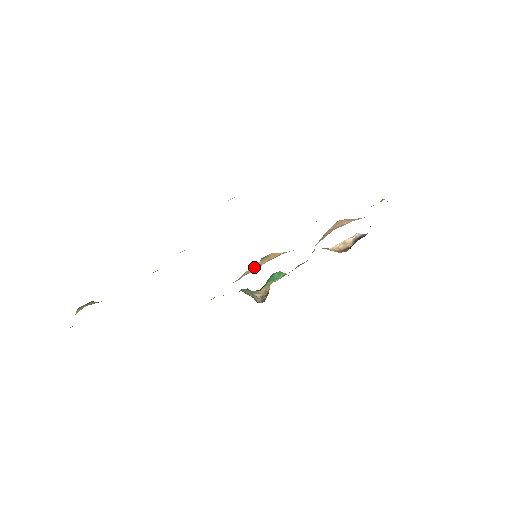
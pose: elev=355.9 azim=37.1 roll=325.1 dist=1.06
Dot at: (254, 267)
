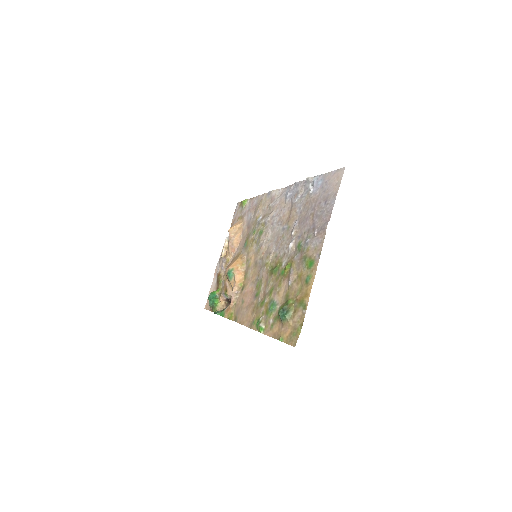
Dot at: (239, 276)
